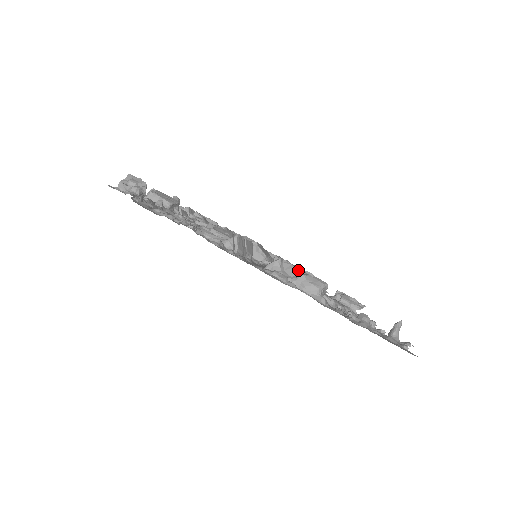
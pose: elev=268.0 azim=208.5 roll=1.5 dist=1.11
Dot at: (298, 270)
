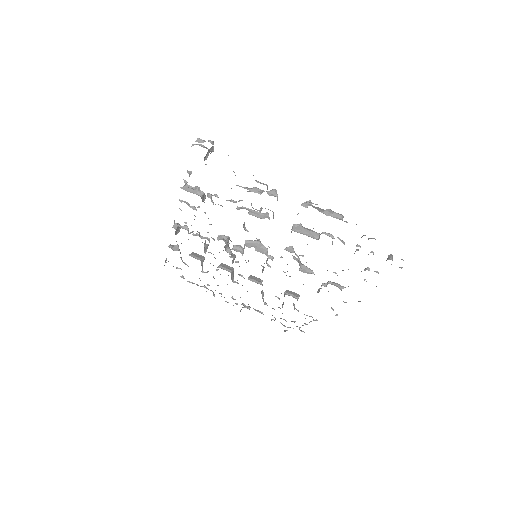
Dot at: (323, 209)
